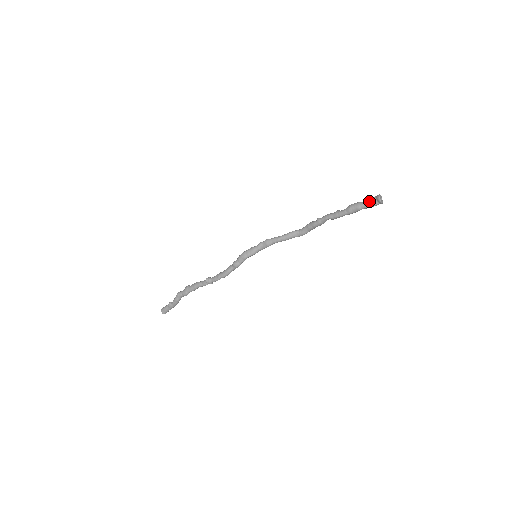
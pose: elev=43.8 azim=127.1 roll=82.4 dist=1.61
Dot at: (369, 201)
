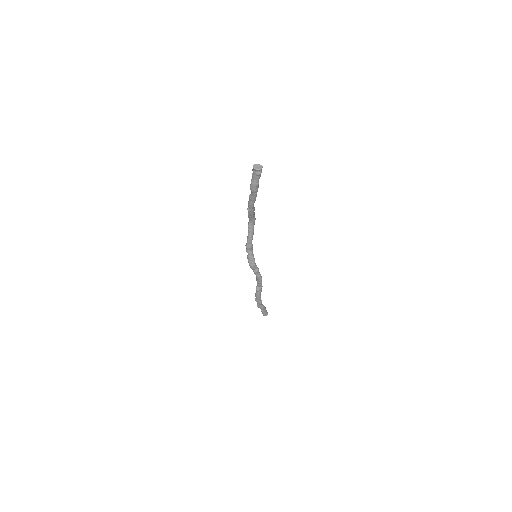
Dot at: (255, 176)
